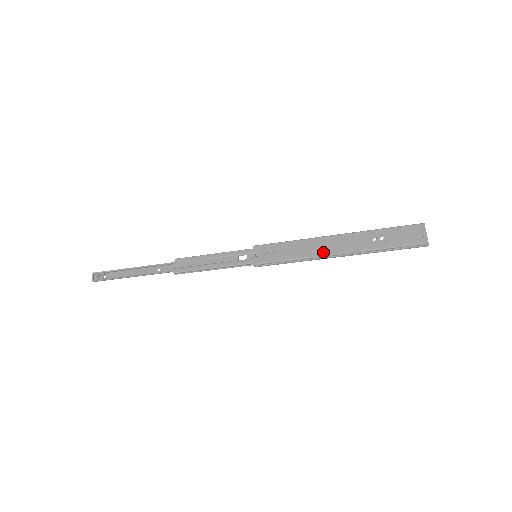
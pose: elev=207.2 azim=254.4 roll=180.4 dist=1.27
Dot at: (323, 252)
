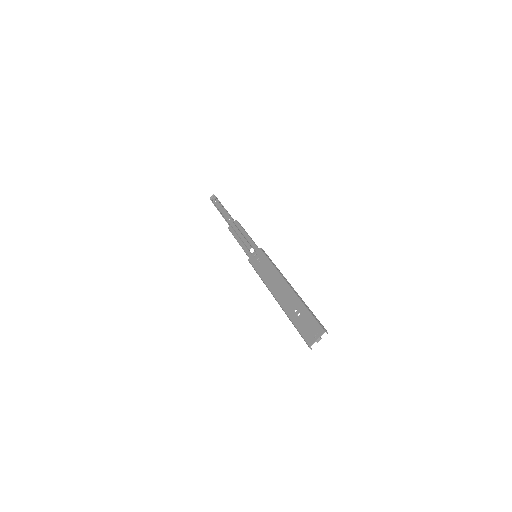
Dot at: (272, 289)
